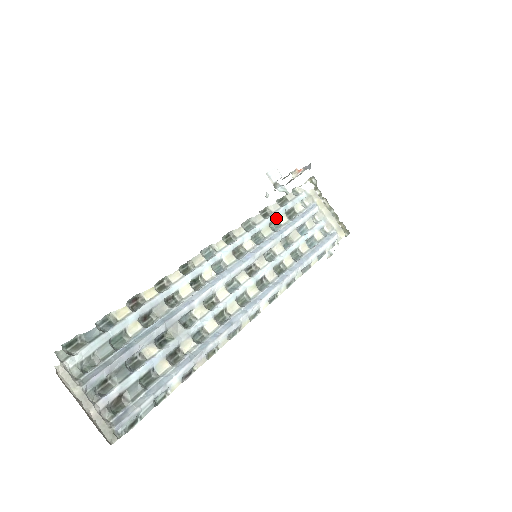
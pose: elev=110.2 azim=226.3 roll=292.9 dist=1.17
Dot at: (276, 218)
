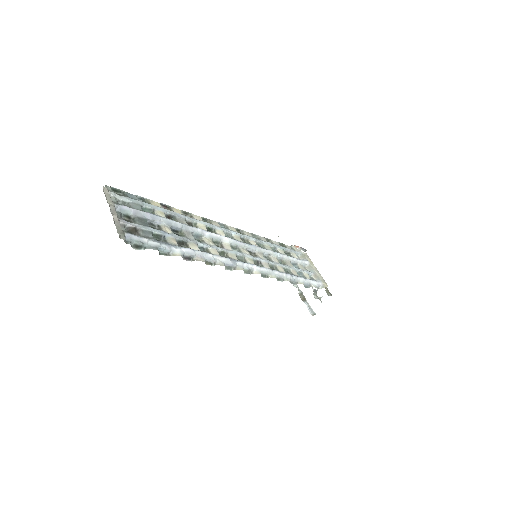
Dot at: (276, 247)
